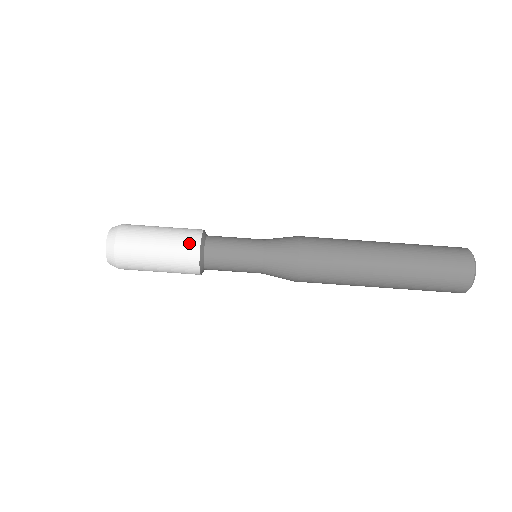
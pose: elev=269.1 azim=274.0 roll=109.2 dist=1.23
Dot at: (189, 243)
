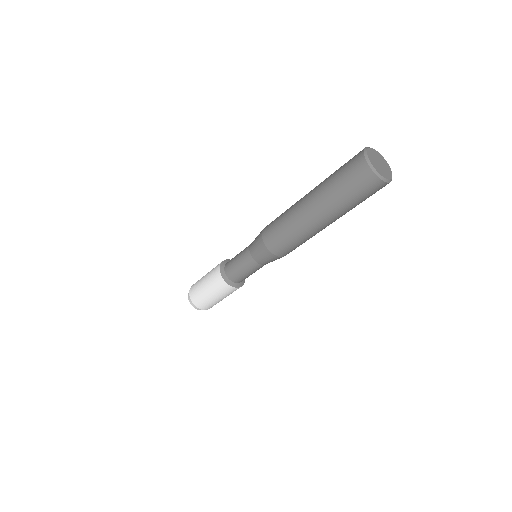
Dot at: (231, 291)
